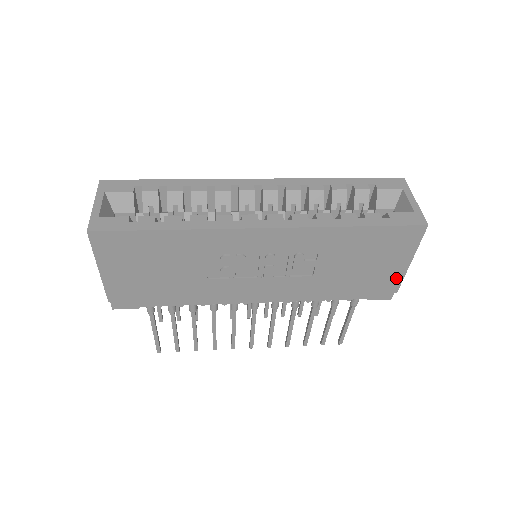
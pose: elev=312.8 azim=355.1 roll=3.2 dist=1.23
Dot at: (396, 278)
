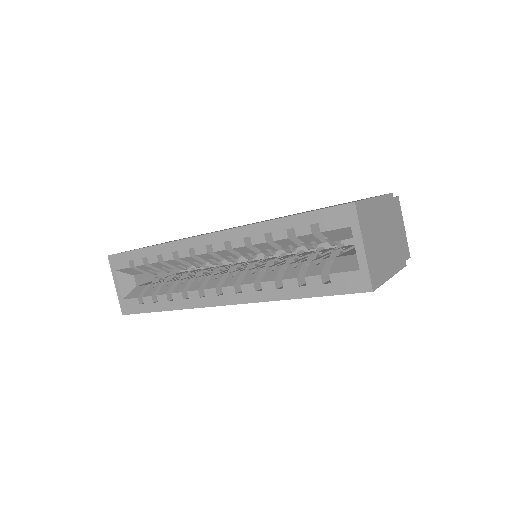
Dot at: occluded
